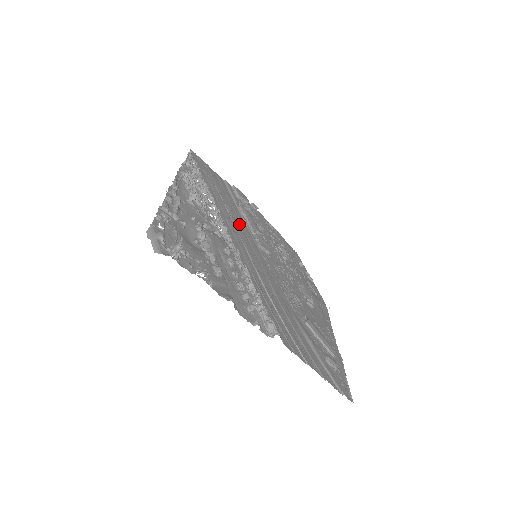
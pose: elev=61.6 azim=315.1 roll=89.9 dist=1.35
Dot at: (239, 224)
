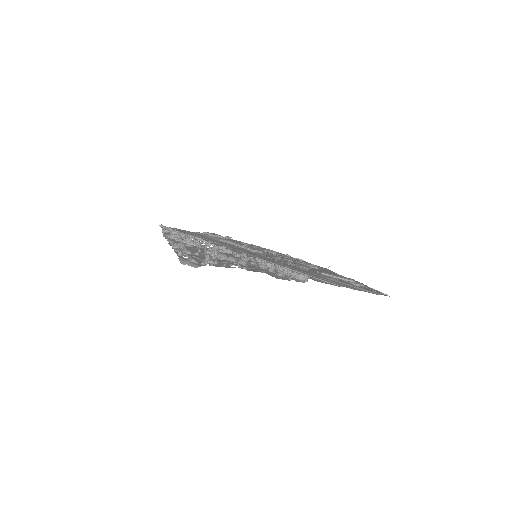
Dot at: (229, 246)
